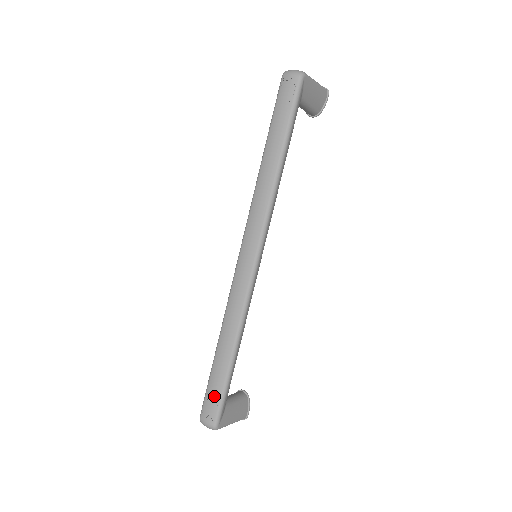
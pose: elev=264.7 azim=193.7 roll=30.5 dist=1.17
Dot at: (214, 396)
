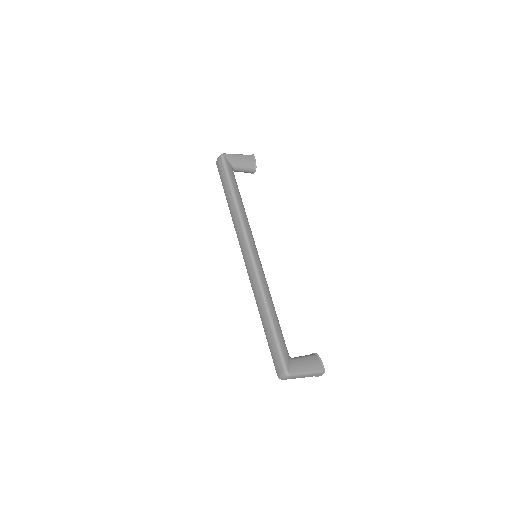
Dot at: (274, 352)
